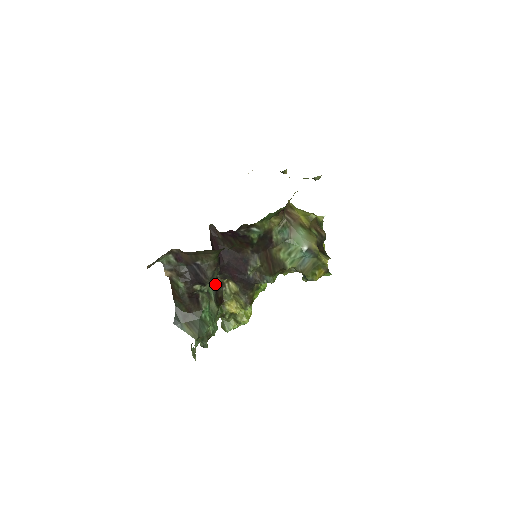
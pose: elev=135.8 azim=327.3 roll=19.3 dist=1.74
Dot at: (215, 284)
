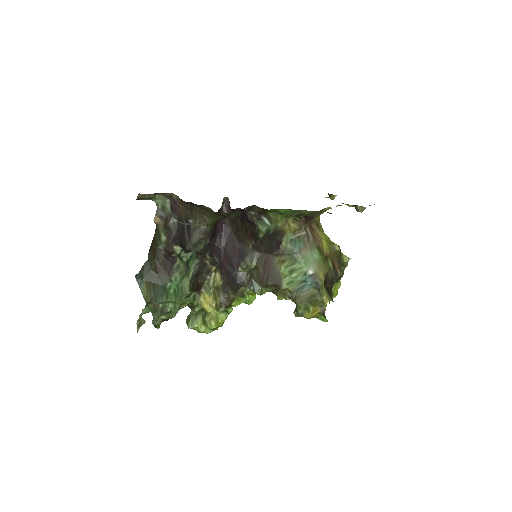
Dot at: (201, 264)
